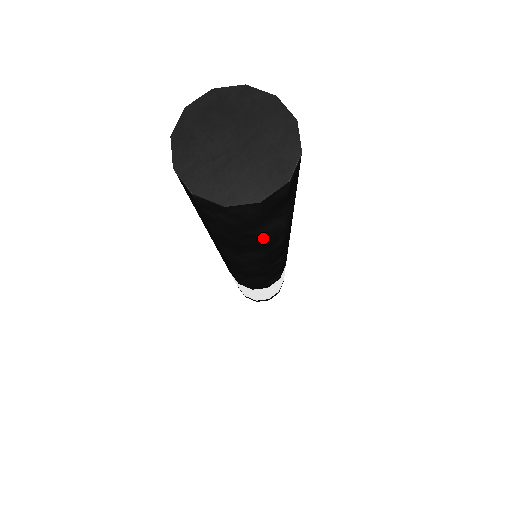
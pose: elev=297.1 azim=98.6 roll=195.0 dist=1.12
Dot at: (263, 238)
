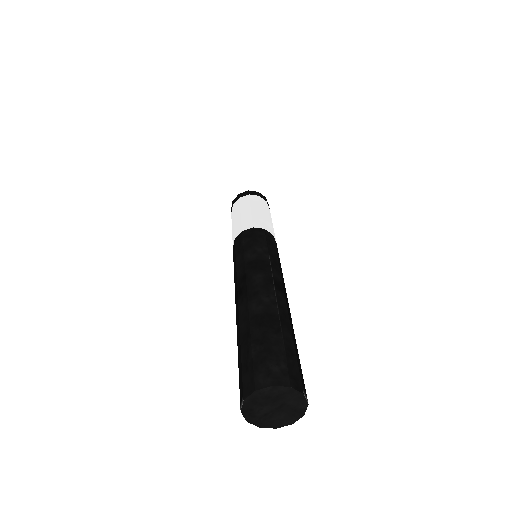
Dot at: occluded
